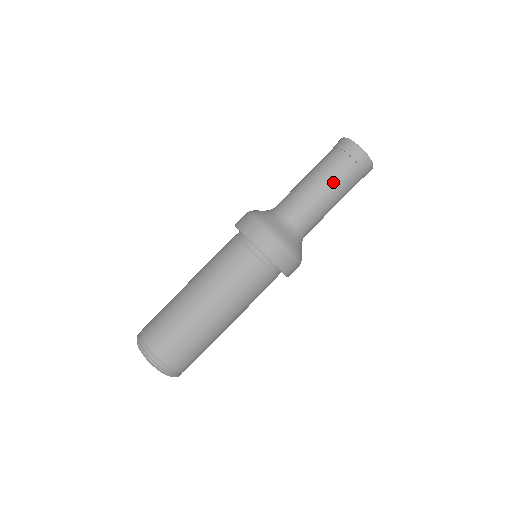
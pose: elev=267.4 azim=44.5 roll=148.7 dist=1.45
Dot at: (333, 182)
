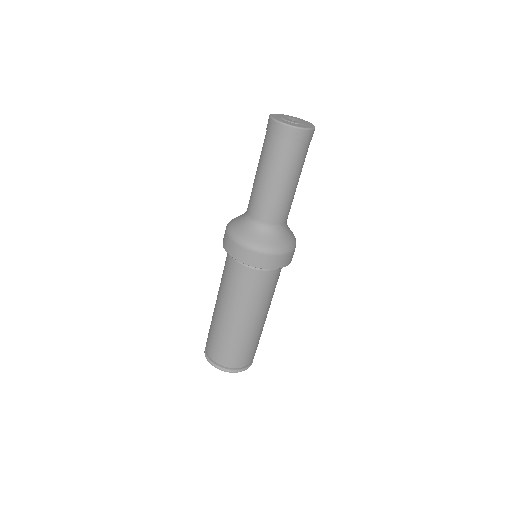
Dot at: (297, 173)
